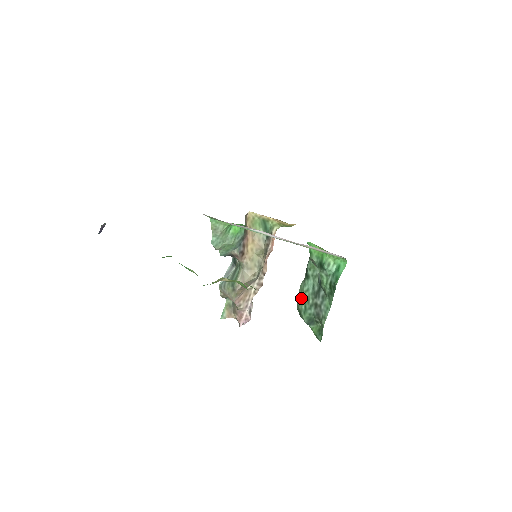
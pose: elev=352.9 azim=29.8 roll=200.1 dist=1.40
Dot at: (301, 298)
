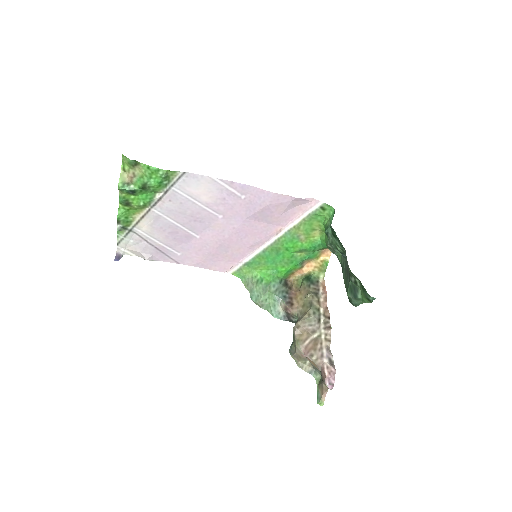
Dot at: occluded
